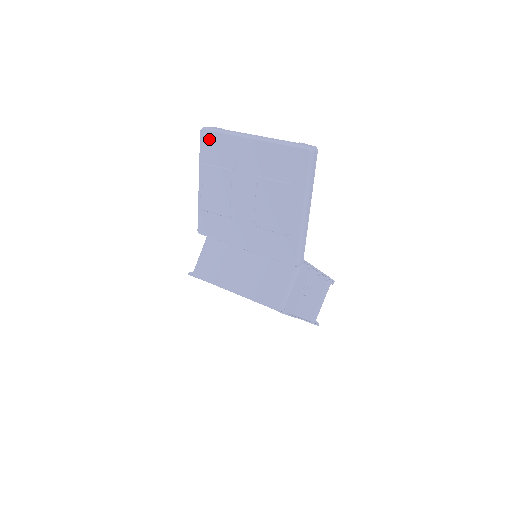
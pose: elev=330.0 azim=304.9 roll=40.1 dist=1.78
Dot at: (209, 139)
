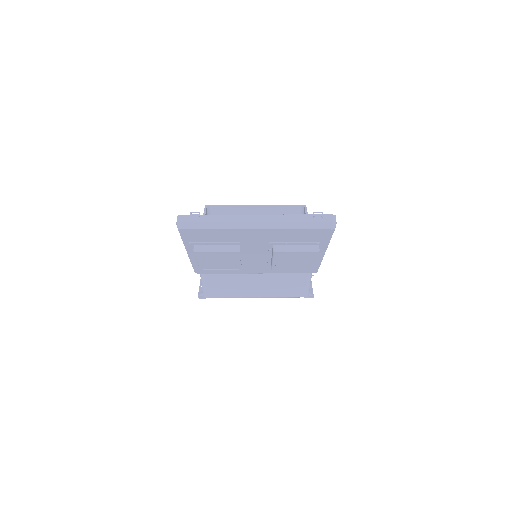
Dot at: (194, 233)
